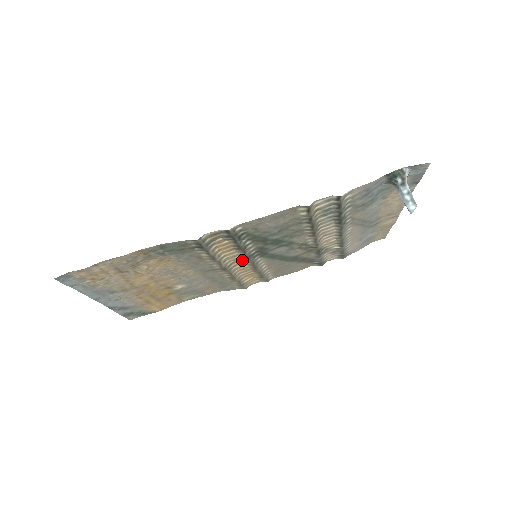
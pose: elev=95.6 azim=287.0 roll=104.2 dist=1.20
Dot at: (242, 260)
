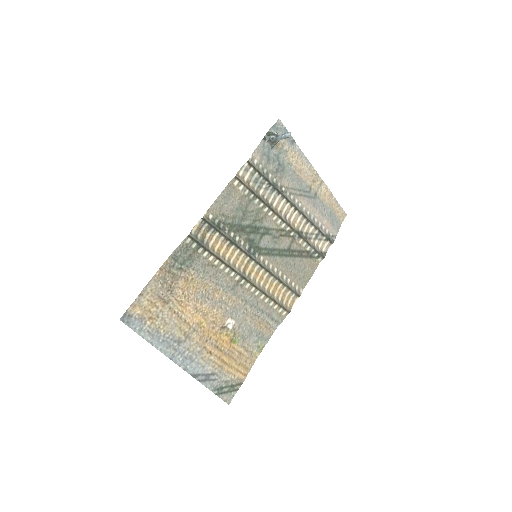
Dot at: (249, 264)
